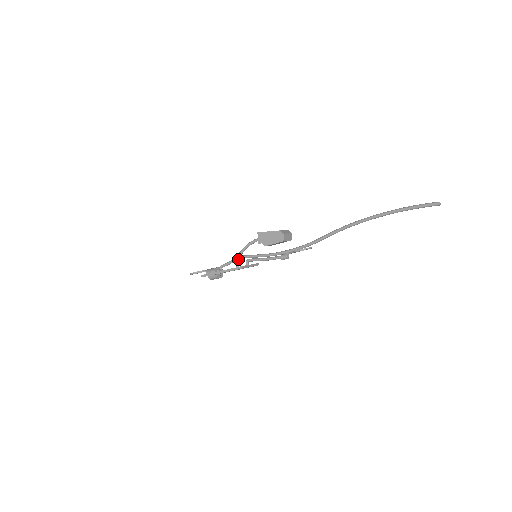
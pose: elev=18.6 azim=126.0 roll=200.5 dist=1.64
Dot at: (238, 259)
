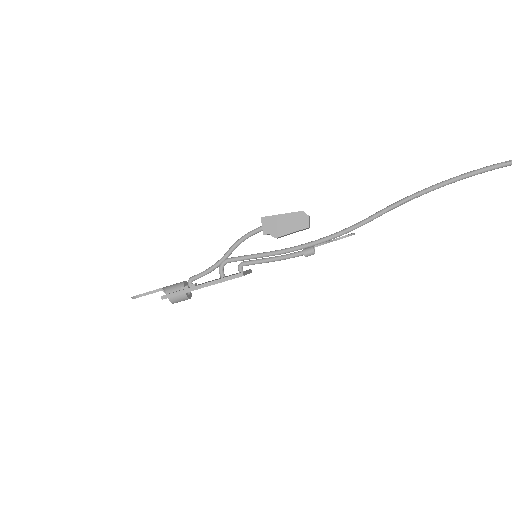
Dot at: (224, 264)
